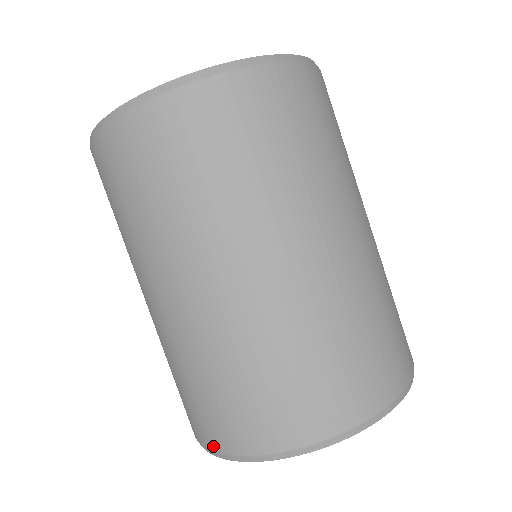
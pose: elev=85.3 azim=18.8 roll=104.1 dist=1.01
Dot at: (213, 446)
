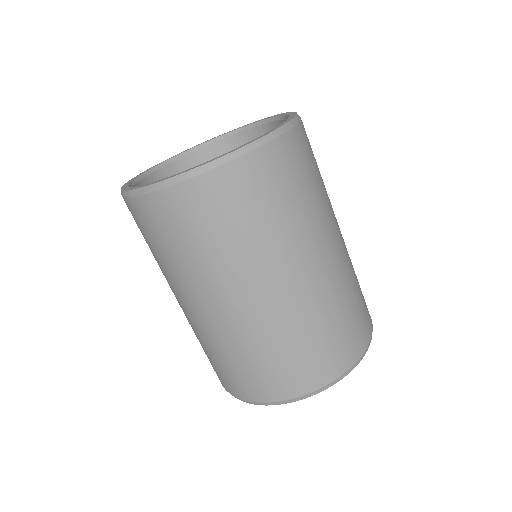
Dot at: occluded
